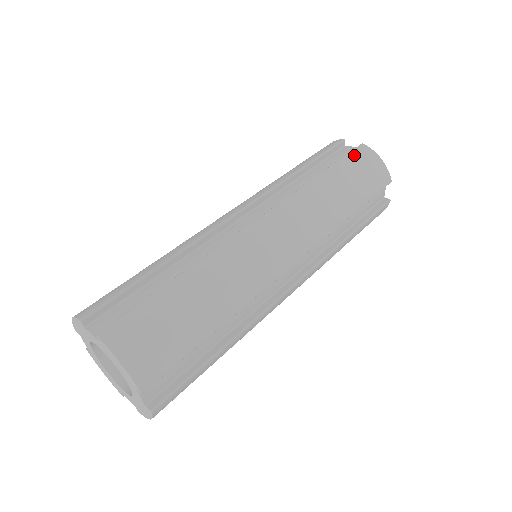
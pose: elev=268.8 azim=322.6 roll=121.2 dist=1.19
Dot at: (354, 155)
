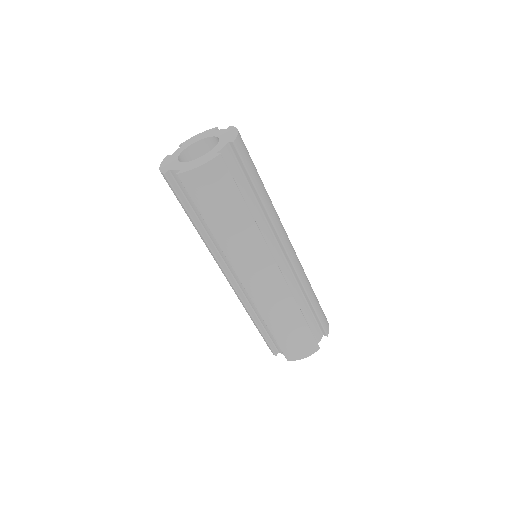
Dot at: occluded
